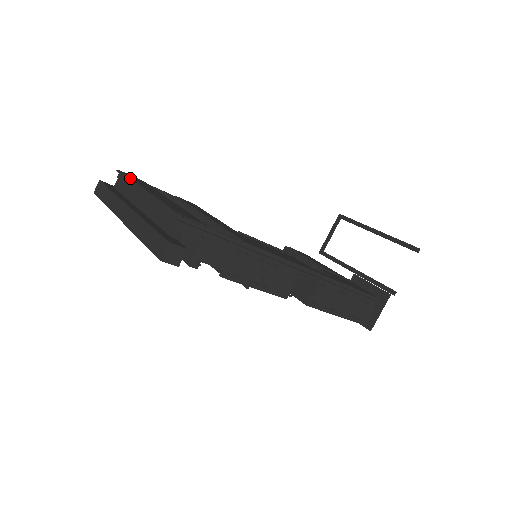
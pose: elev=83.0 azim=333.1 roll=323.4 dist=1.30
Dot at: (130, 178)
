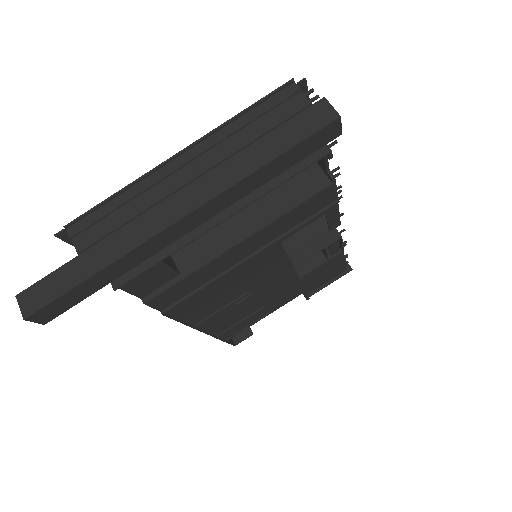
Dot at: (116, 193)
